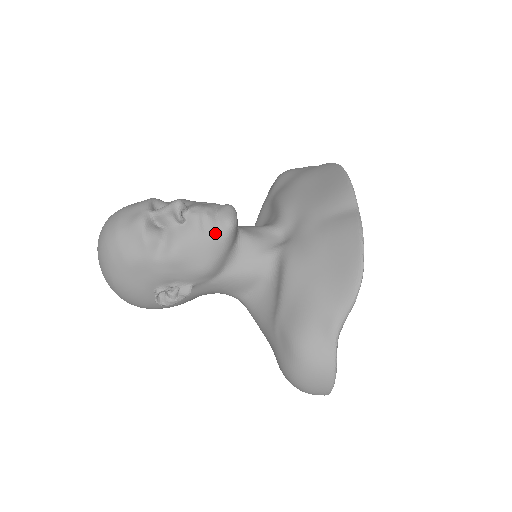
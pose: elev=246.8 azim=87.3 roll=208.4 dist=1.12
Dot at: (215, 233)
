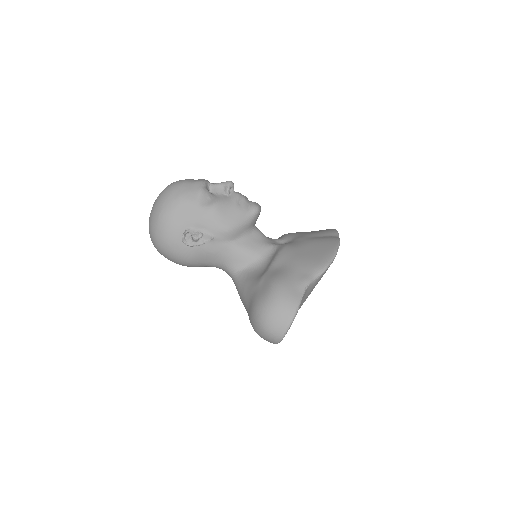
Dot at: (245, 208)
